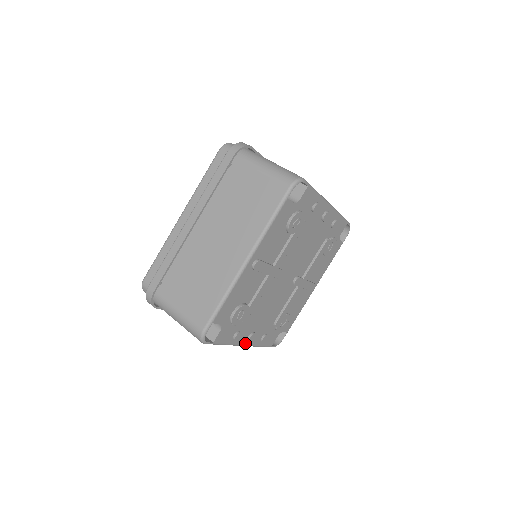
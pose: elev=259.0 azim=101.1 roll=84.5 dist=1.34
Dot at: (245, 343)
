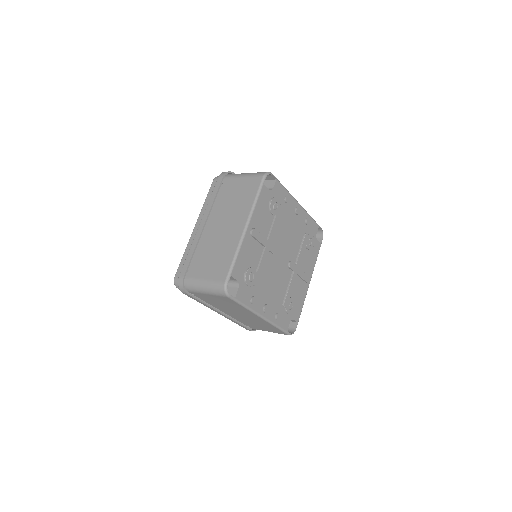
Dot at: (262, 314)
